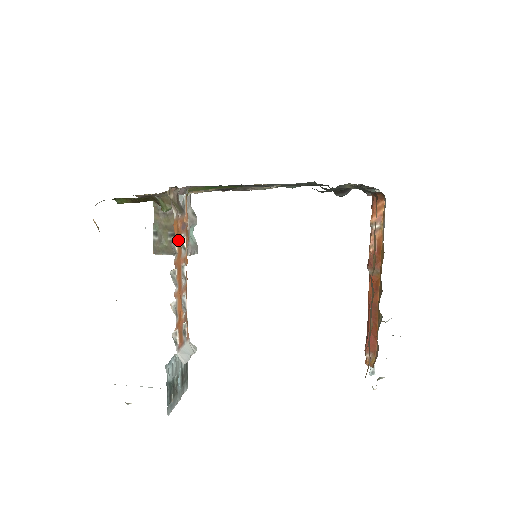
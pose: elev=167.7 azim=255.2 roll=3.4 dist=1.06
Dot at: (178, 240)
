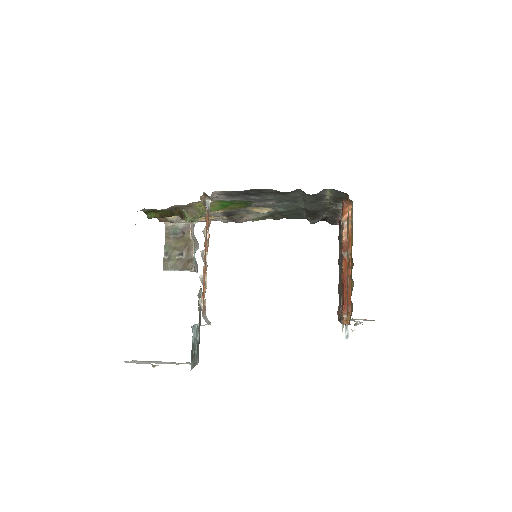
Dot at: (206, 231)
